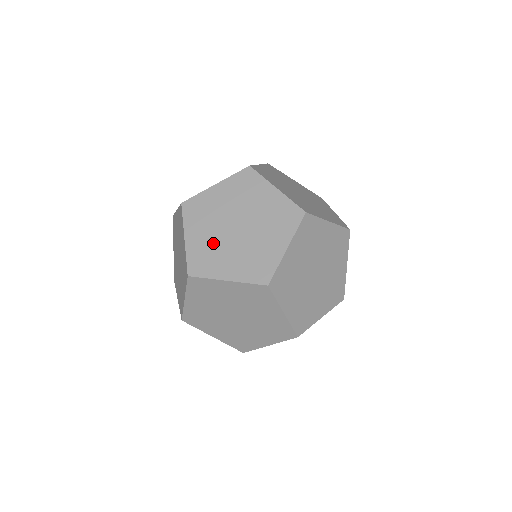
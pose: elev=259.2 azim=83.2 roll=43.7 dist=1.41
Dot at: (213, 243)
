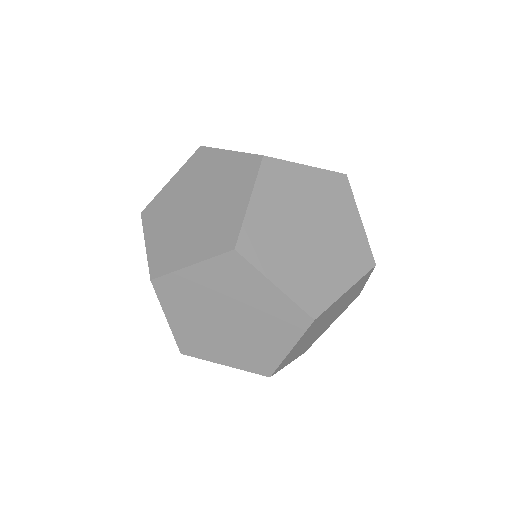
Dot at: (202, 330)
